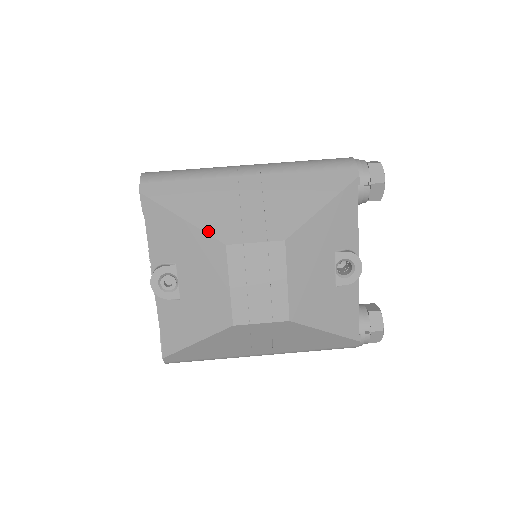
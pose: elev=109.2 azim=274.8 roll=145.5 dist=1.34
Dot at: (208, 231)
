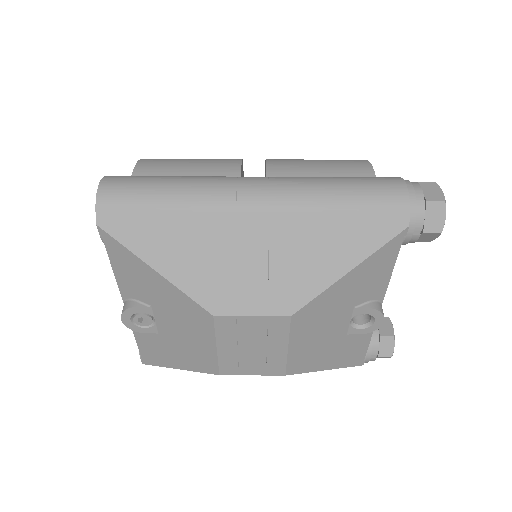
Dot at: (191, 294)
